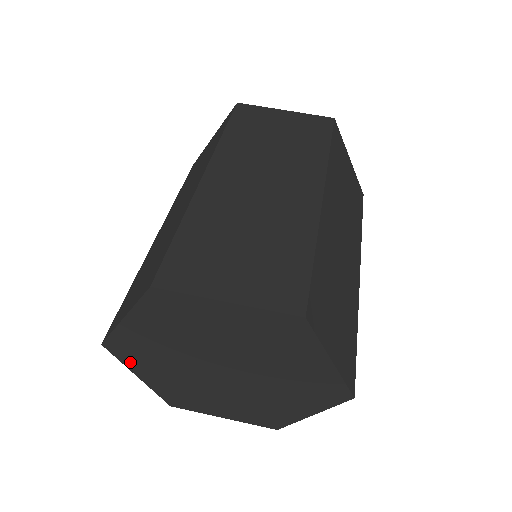
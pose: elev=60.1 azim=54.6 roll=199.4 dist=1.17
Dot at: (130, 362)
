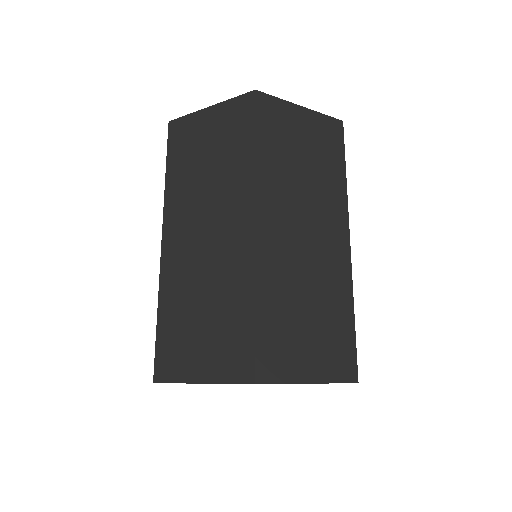
Dot at: occluded
